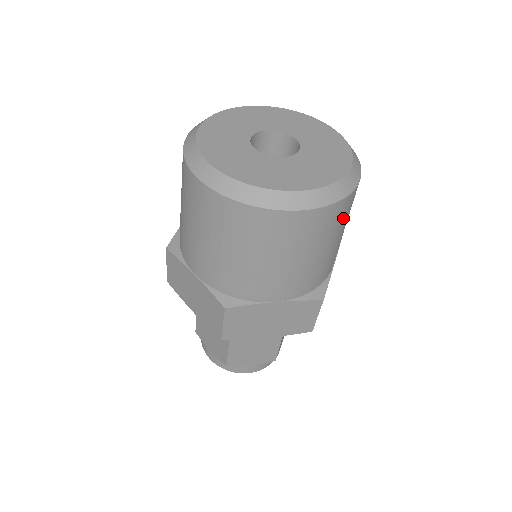
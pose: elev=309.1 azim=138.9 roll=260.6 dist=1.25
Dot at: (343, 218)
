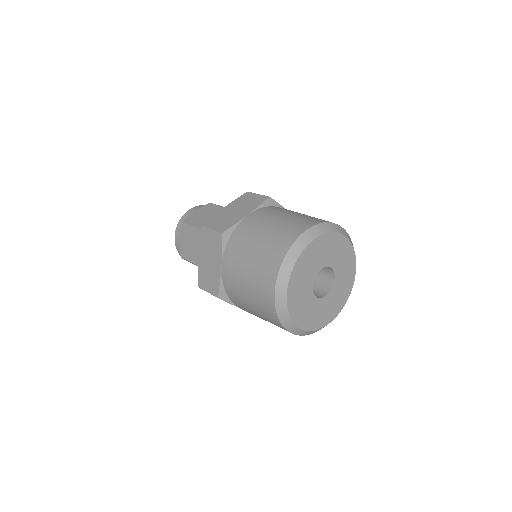
Dot at: occluded
